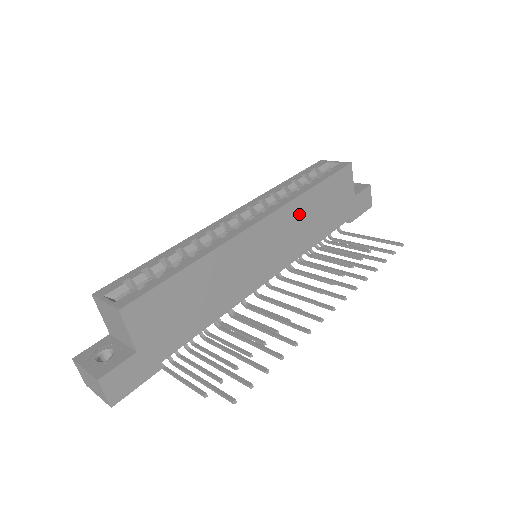
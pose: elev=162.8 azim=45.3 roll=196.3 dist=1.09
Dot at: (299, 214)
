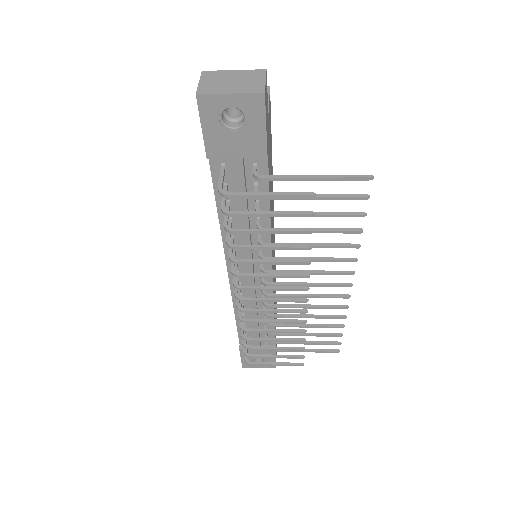
Dot at: occluded
